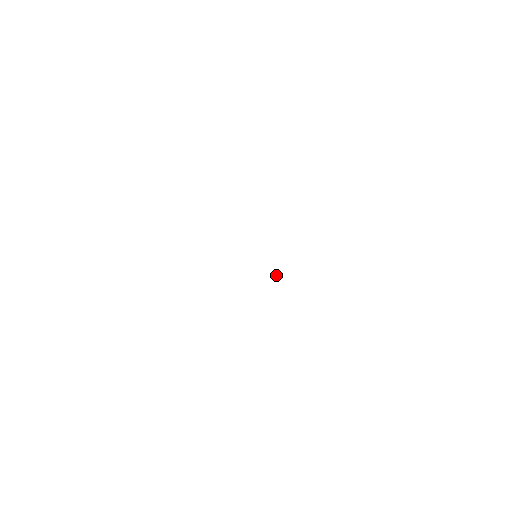
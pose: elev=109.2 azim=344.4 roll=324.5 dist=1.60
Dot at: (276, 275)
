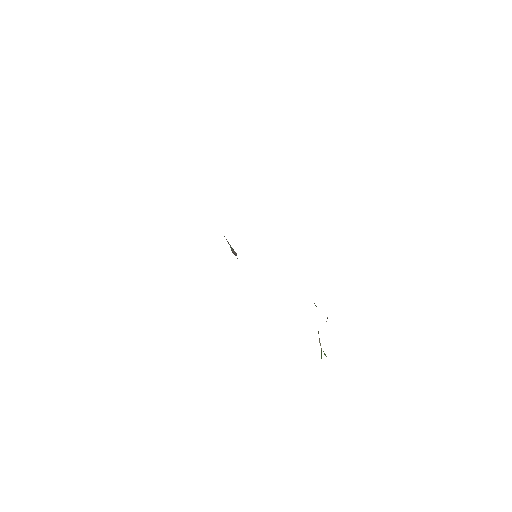
Dot at: occluded
